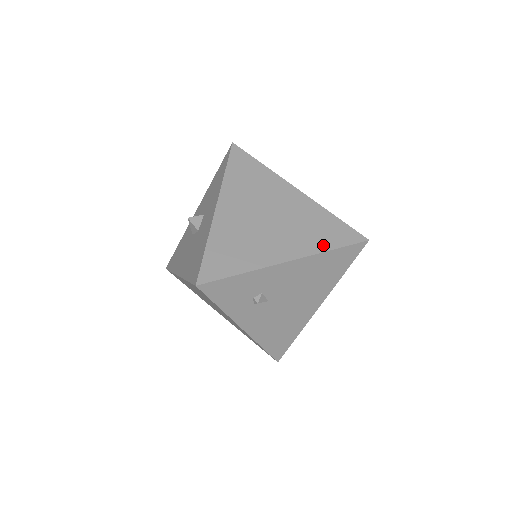
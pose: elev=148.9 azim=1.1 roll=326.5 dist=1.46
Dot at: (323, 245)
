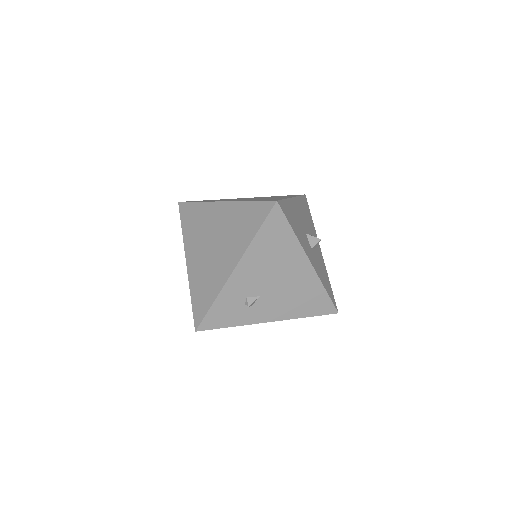
Dot at: (249, 236)
